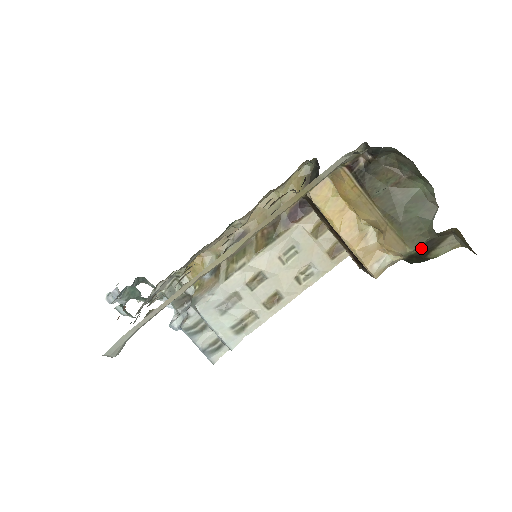
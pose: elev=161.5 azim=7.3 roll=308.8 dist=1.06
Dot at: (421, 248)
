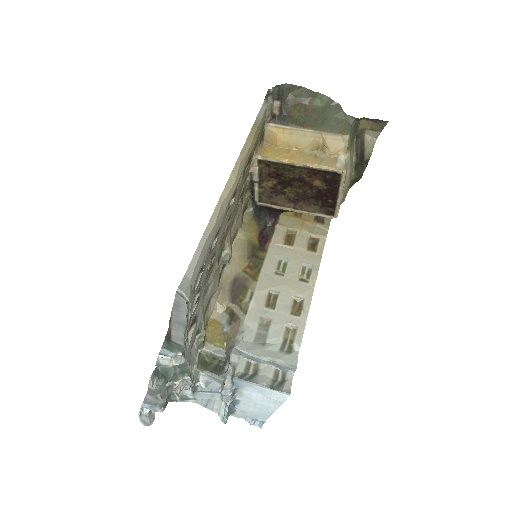
Dot at: (356, 154)
